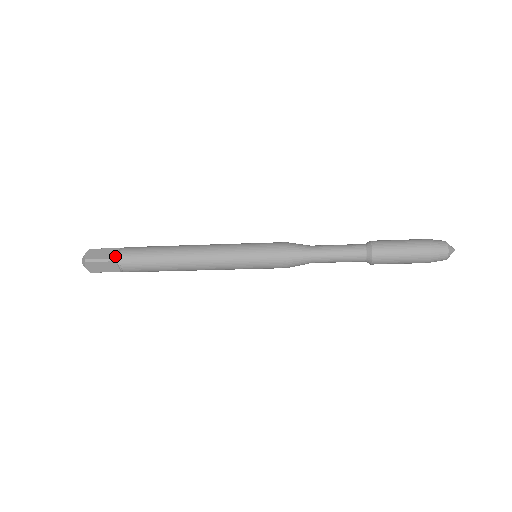
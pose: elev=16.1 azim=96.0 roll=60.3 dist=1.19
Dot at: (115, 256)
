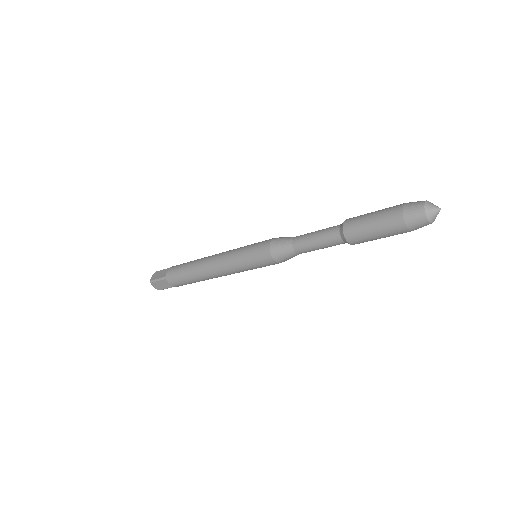
Dot at: (165, 275)
